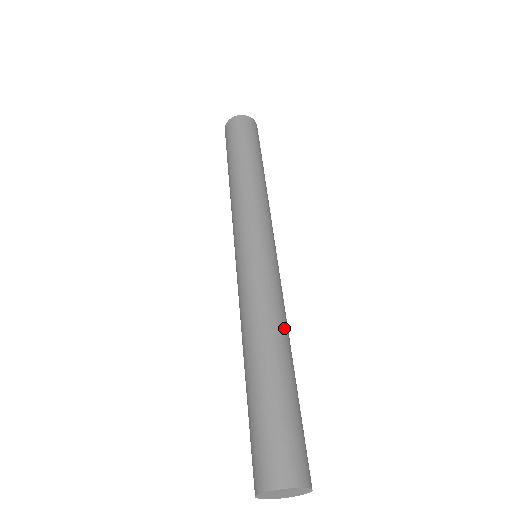
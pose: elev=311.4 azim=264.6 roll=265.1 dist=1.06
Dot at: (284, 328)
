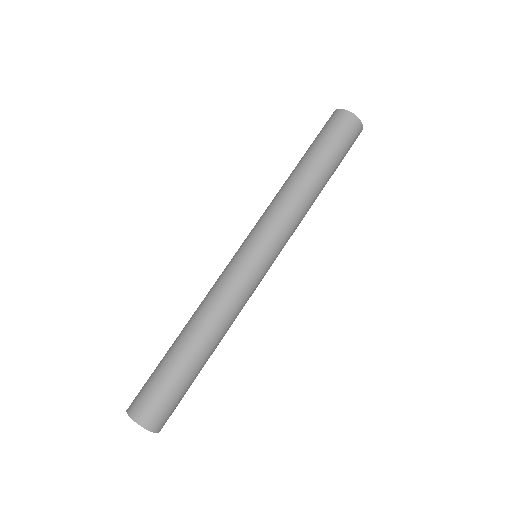
Dot at: (212, 322)
